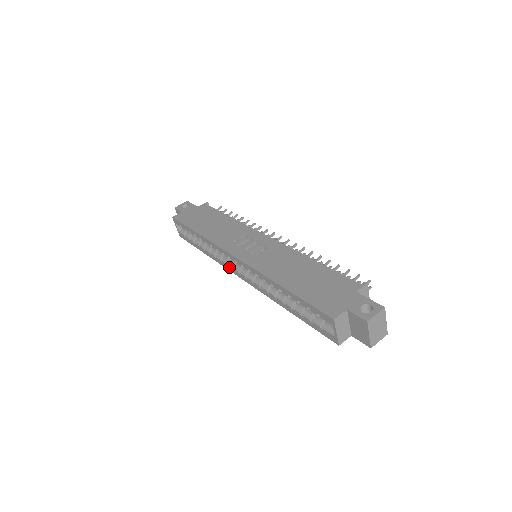
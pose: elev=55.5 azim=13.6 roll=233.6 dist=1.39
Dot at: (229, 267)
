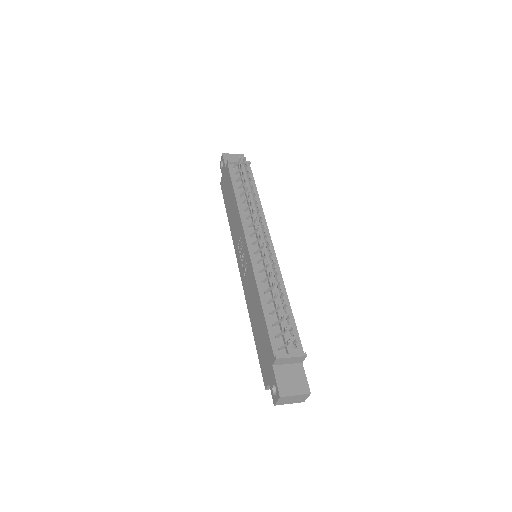
Dot at: occluded
